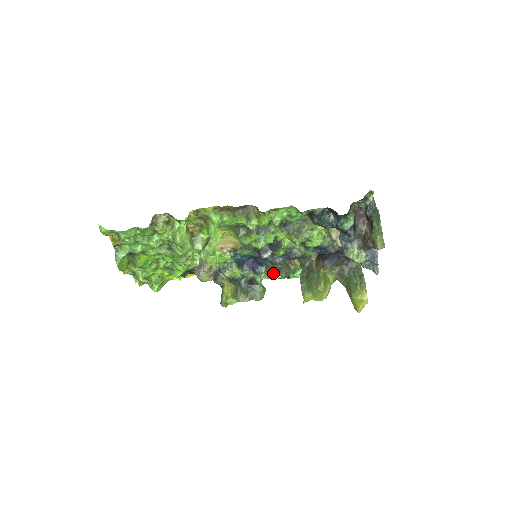
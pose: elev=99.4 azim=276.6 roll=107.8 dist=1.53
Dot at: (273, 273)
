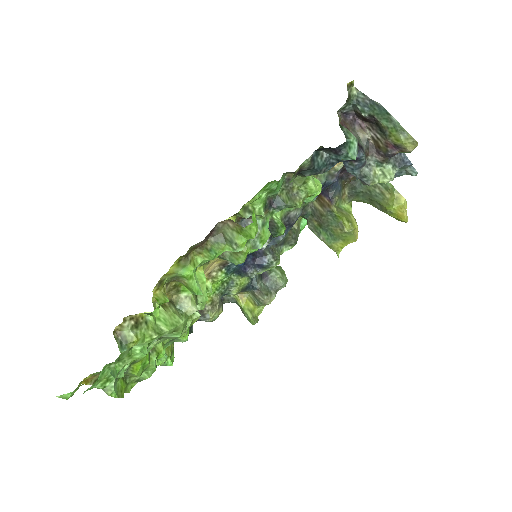
Dot at: (281, 250)
